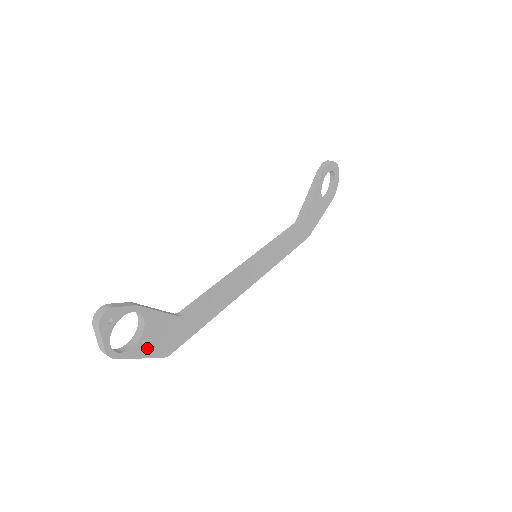
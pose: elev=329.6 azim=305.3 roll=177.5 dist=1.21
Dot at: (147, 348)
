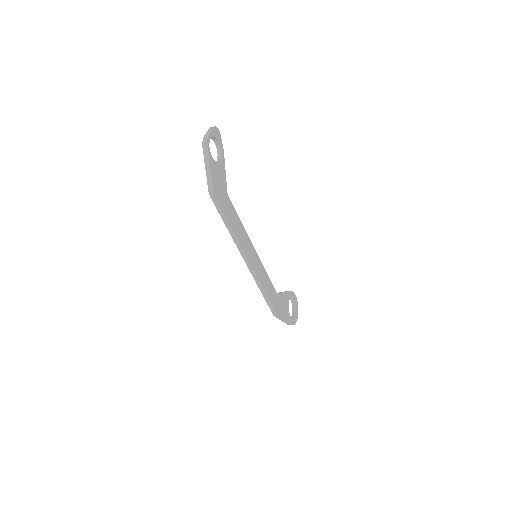
Dot at: (214, 170)
